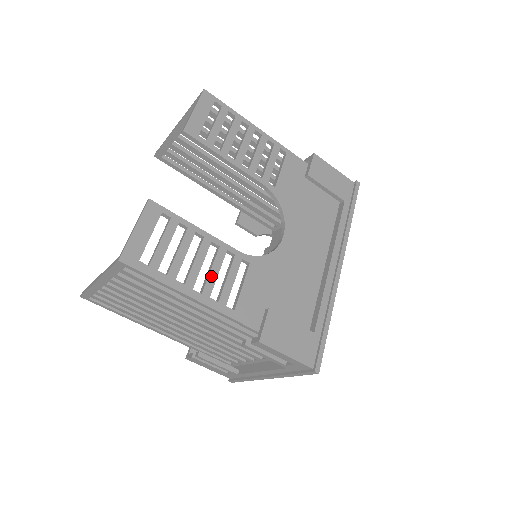
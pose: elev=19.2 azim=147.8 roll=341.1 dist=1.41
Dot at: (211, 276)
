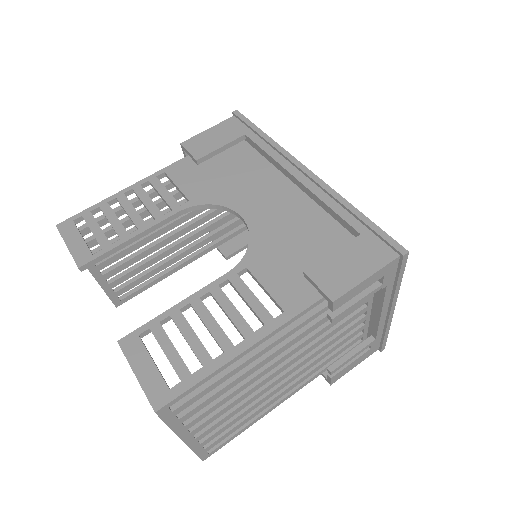
Dot at: (233, 318)
